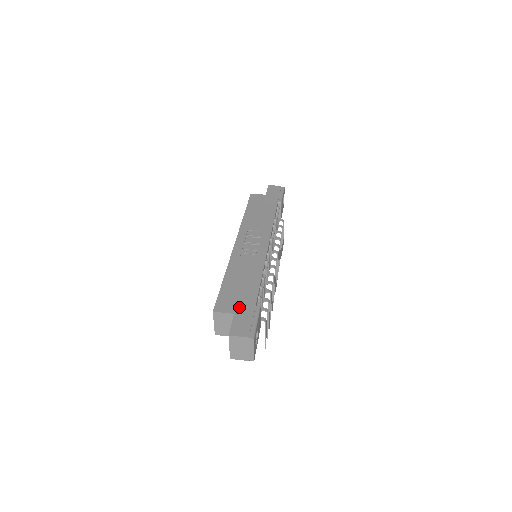
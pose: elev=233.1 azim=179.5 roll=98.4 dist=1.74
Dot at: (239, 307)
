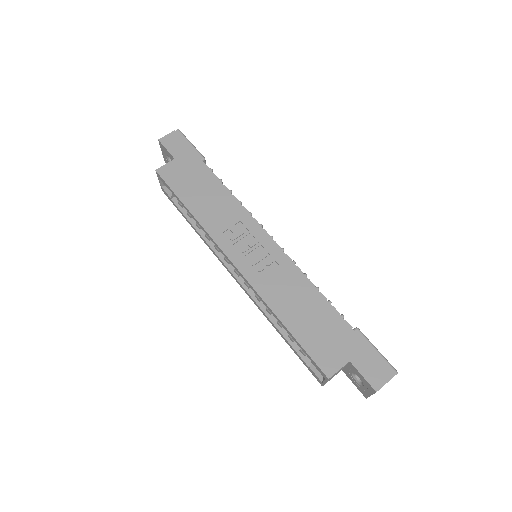
Dot at: (344, 349)
